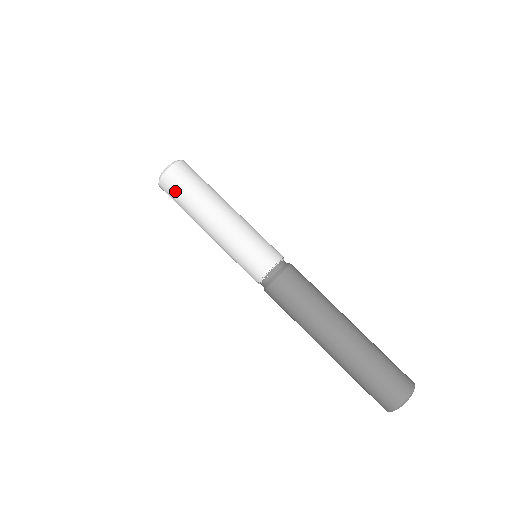
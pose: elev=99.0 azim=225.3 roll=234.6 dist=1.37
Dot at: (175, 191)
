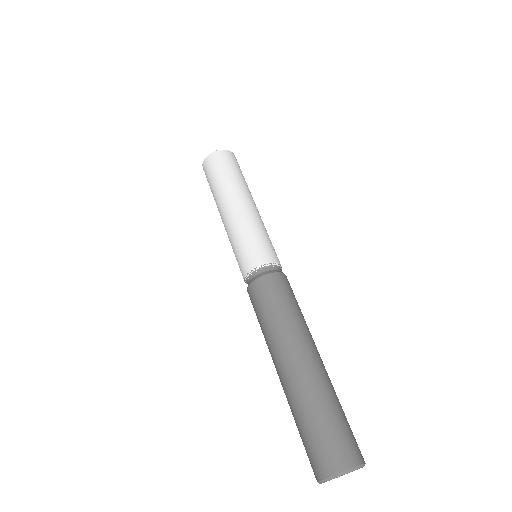
Dot at: (222, 165)
